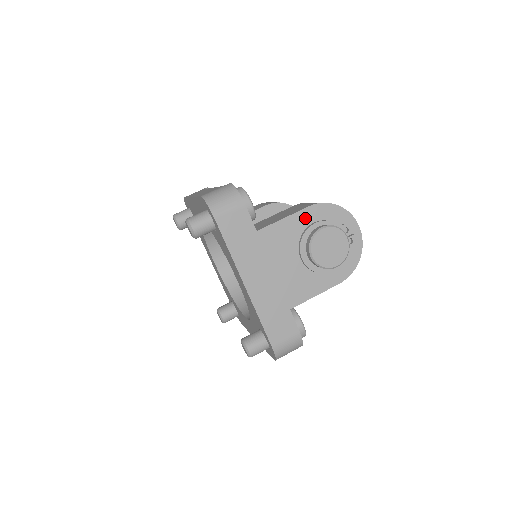
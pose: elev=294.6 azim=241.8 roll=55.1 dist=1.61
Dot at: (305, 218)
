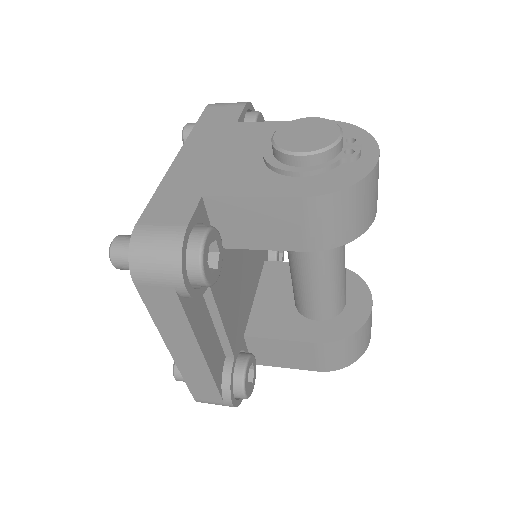
Dot at: occluded
